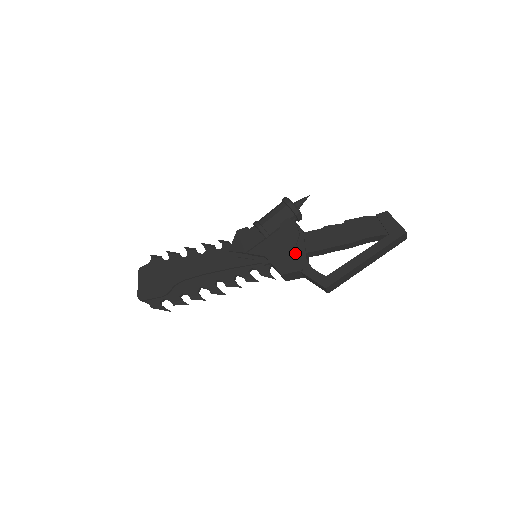
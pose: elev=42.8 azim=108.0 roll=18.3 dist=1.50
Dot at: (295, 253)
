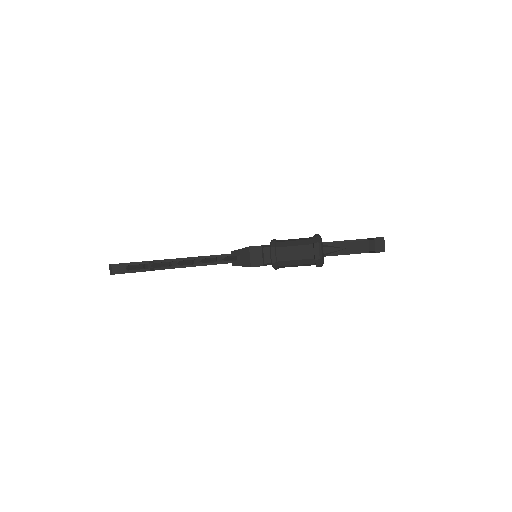
Dot at: occluded
